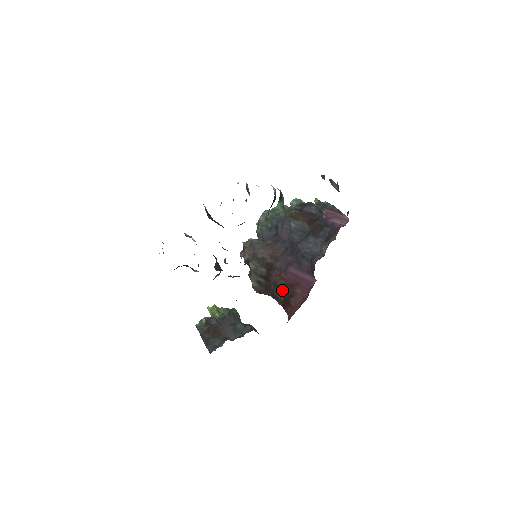
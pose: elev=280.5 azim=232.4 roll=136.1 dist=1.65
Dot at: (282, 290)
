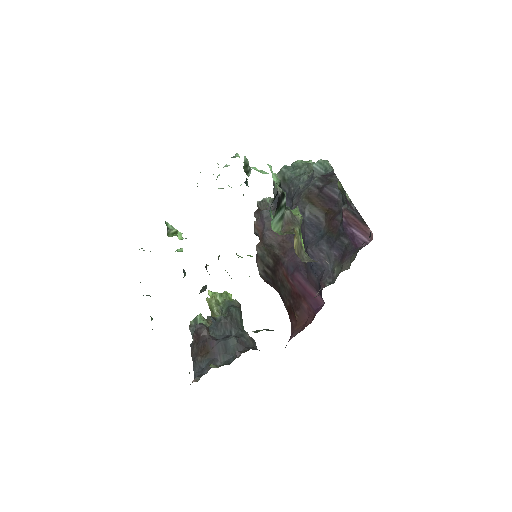
Dot at: (288, 294)
